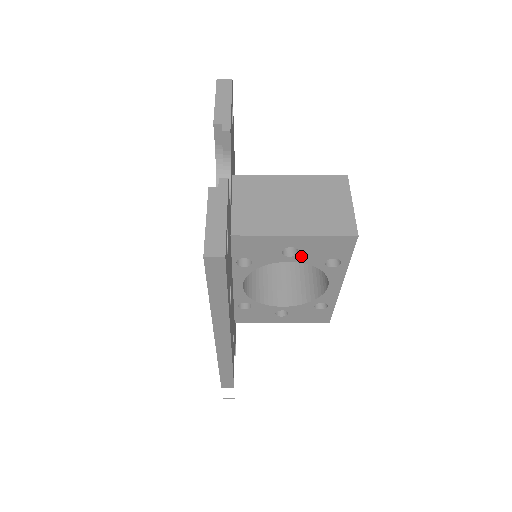
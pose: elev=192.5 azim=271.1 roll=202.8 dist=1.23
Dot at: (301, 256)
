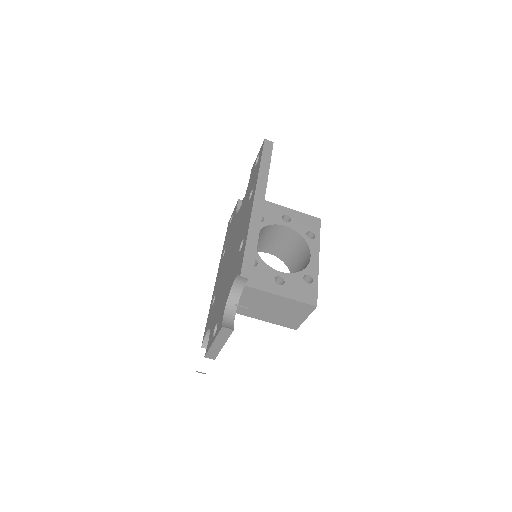
Dot at: (292, 224)
